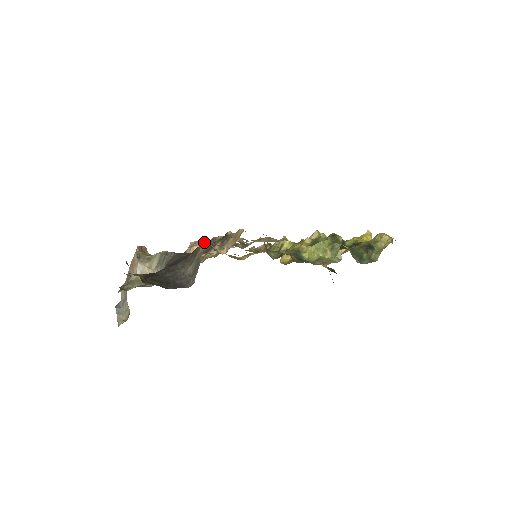
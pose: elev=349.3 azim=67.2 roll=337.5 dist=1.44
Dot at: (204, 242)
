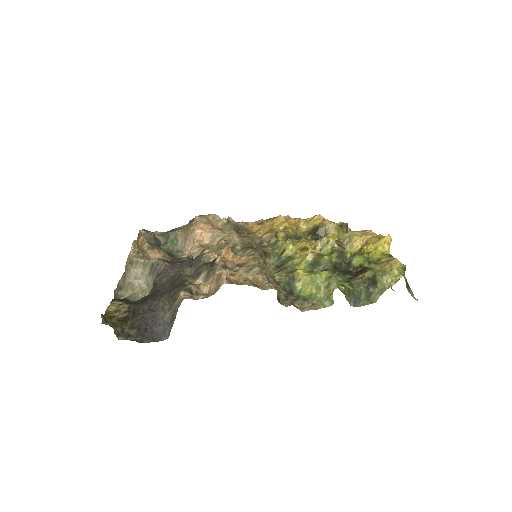
Dot at: (181, 293)
